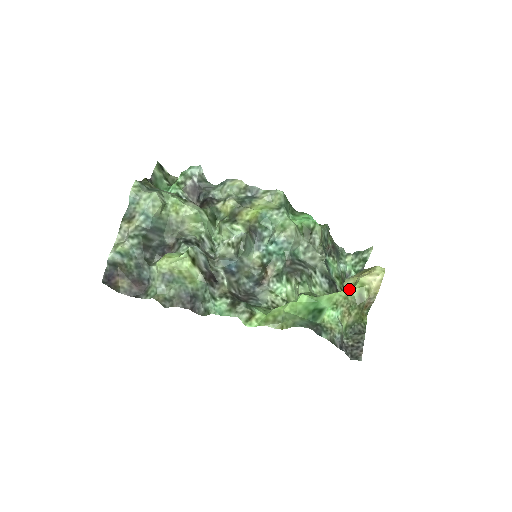
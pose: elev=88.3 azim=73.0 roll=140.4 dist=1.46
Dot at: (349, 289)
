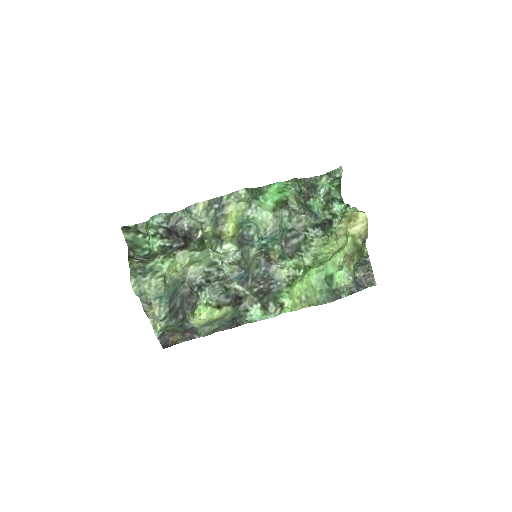
Dot at: (343, 239)
